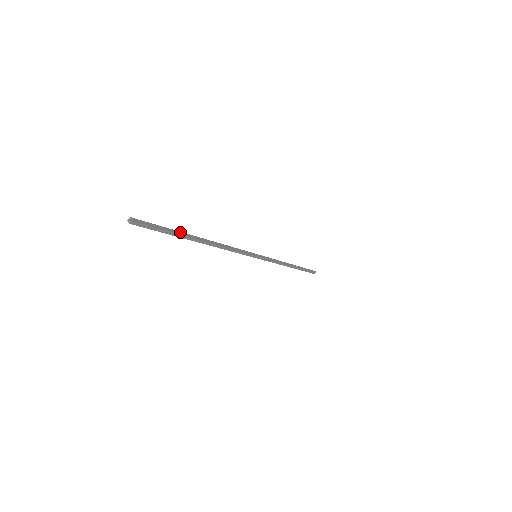
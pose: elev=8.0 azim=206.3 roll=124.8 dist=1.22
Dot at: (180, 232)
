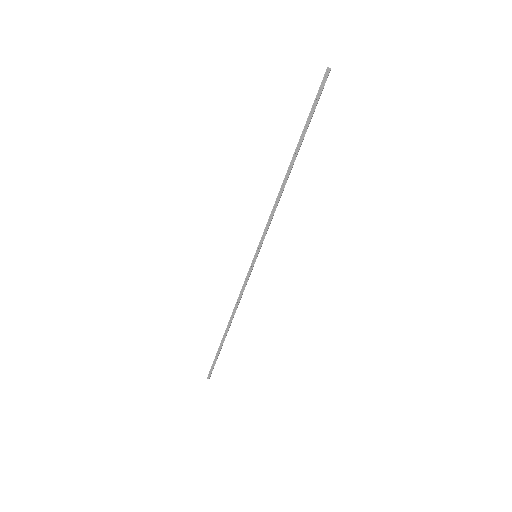
Dot at: occluded
